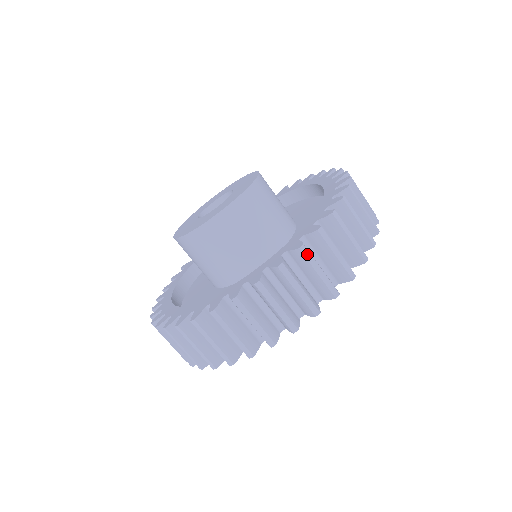
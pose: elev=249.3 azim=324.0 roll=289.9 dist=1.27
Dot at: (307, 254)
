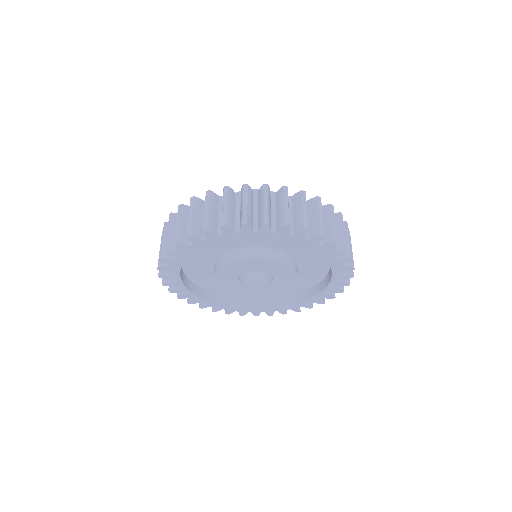
Dot at: occluded
